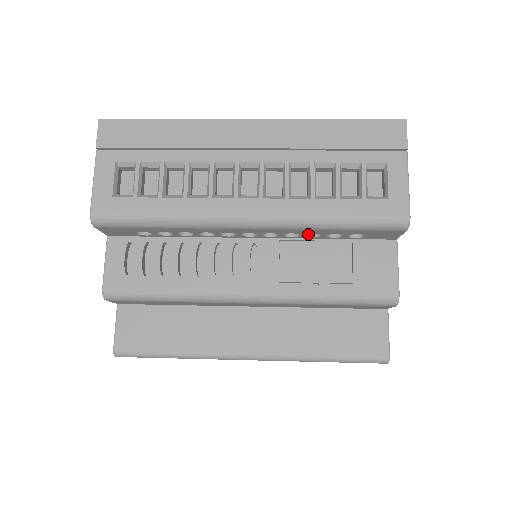
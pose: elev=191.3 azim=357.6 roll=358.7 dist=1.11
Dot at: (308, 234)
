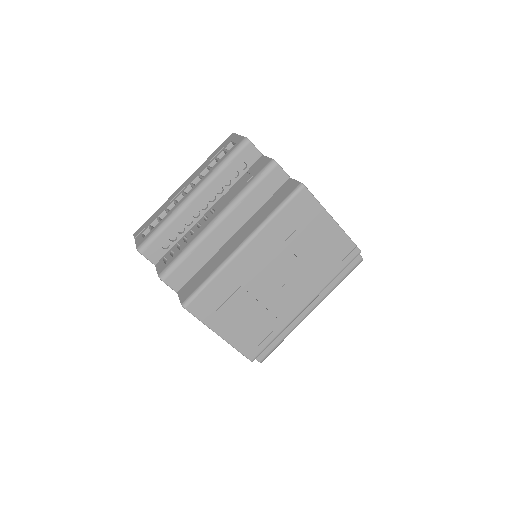
Dot at: (227, 186)
